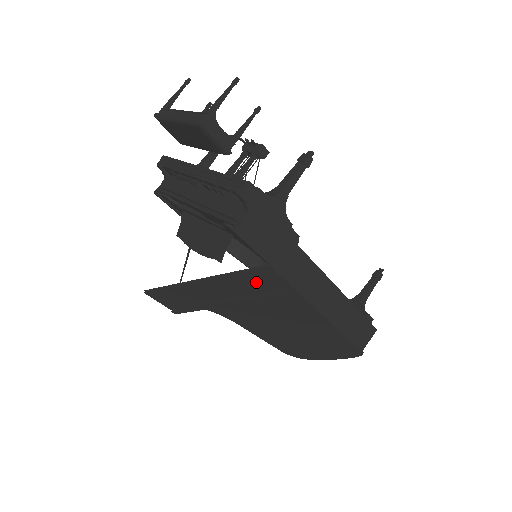
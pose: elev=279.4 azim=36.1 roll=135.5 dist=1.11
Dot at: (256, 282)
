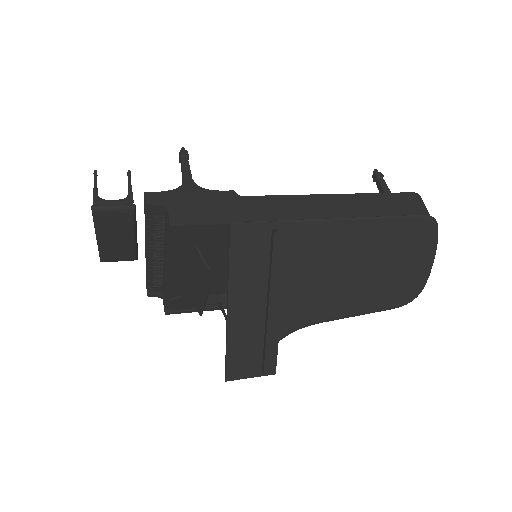
Dot at: (251, 253)
